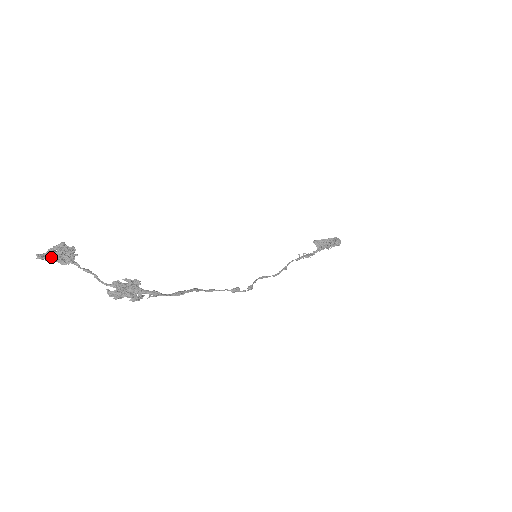
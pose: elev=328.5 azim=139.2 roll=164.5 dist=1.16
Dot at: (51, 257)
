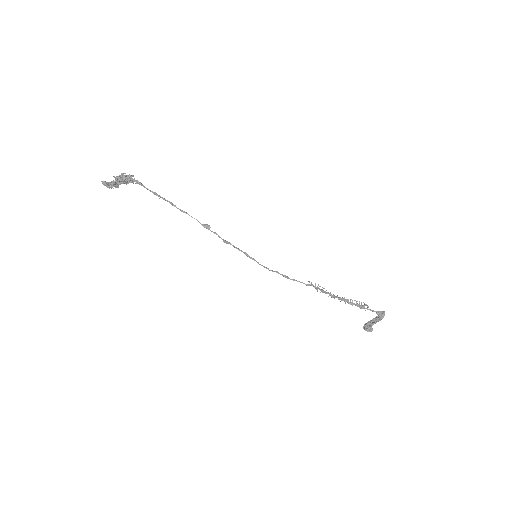
Dot at: (107, 182)
